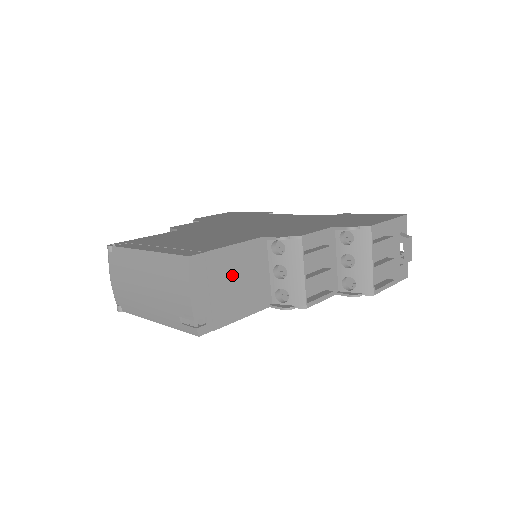
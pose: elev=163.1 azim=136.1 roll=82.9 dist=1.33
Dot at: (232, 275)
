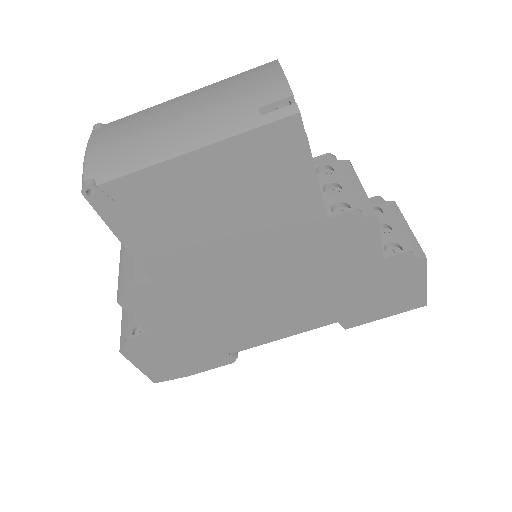
Dot at: occluded
